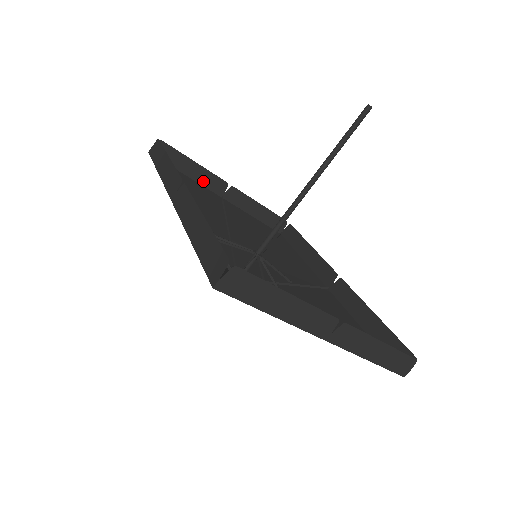
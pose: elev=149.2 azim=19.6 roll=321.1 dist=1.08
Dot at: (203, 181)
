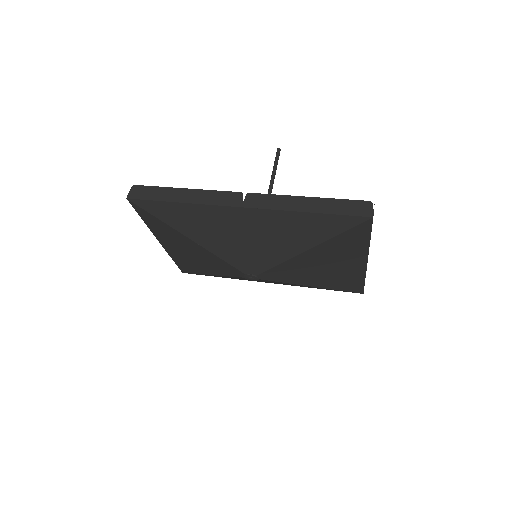
Dot at: occluded
